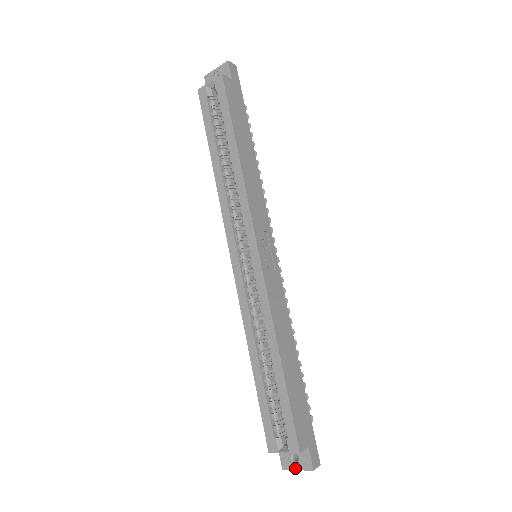
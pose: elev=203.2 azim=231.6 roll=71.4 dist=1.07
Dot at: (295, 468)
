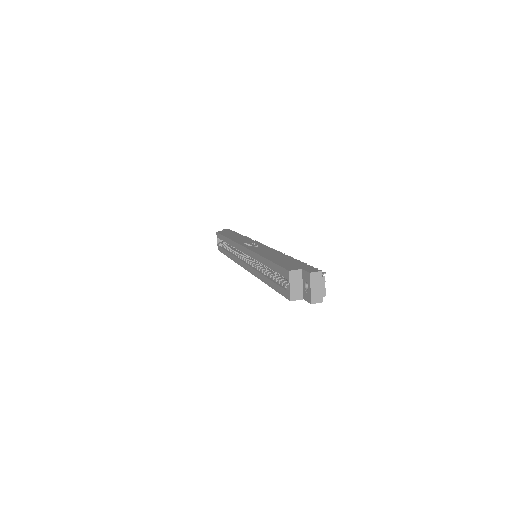
Dot at: (310, 290)
